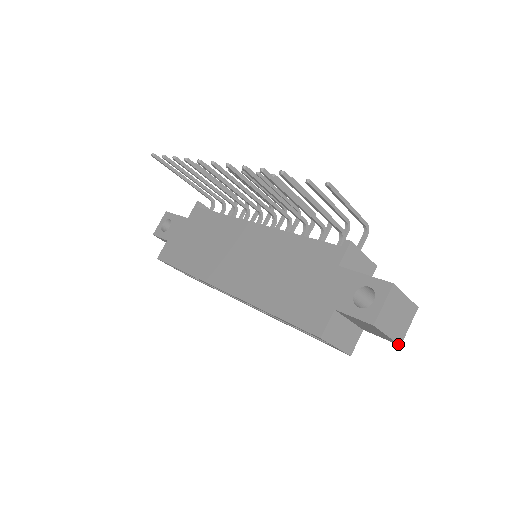
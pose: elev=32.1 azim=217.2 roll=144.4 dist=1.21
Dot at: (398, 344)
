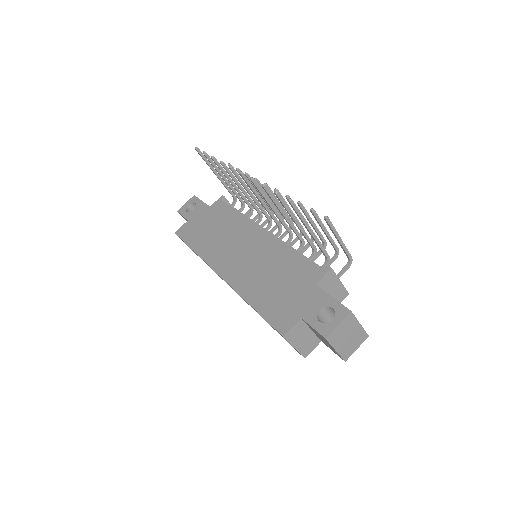
Dot at: occluded
